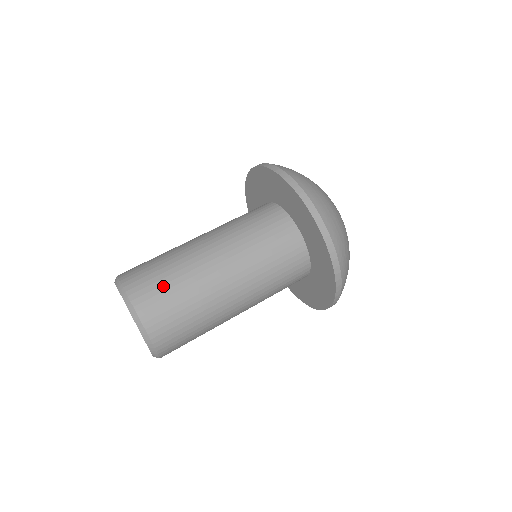
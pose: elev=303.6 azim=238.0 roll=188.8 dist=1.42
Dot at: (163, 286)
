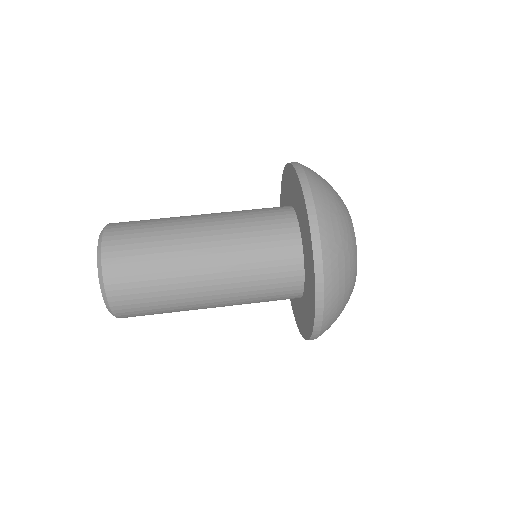
Dot at: (138, 234)
